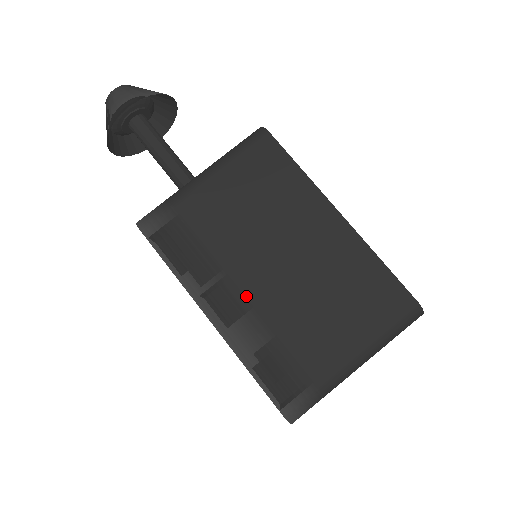
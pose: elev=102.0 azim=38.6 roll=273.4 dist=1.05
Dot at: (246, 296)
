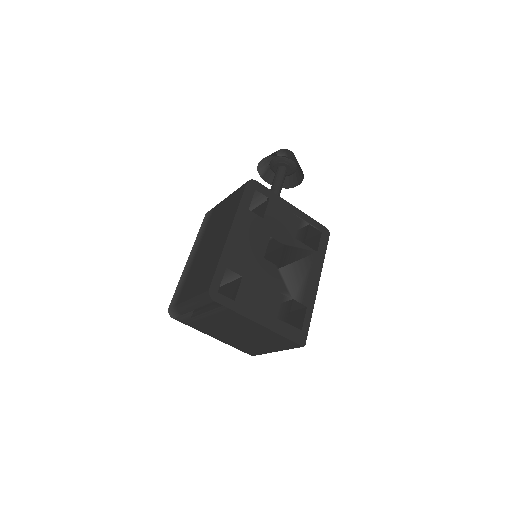
Dot at: (196, 255)
